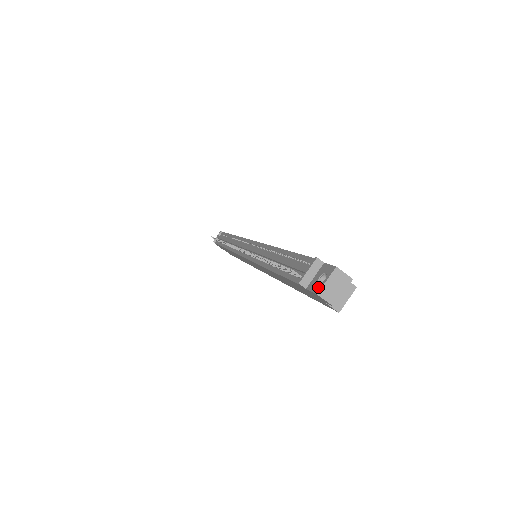
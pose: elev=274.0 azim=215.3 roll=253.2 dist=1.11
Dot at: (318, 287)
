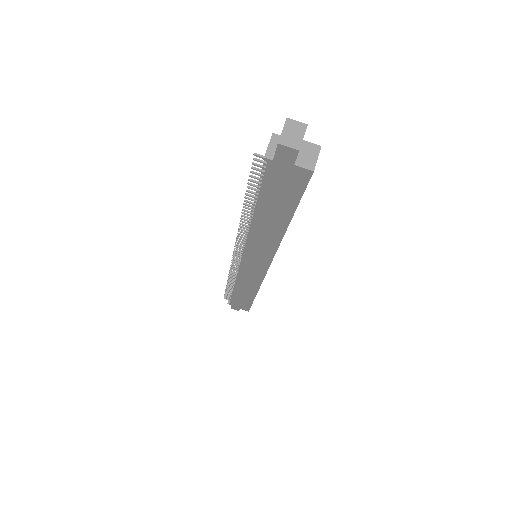
Dot at: (278, 141)
